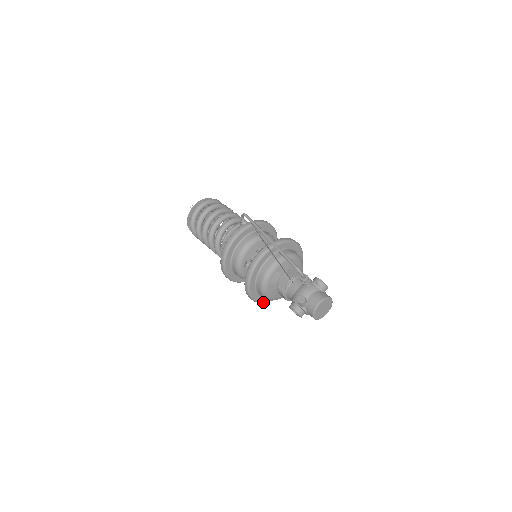
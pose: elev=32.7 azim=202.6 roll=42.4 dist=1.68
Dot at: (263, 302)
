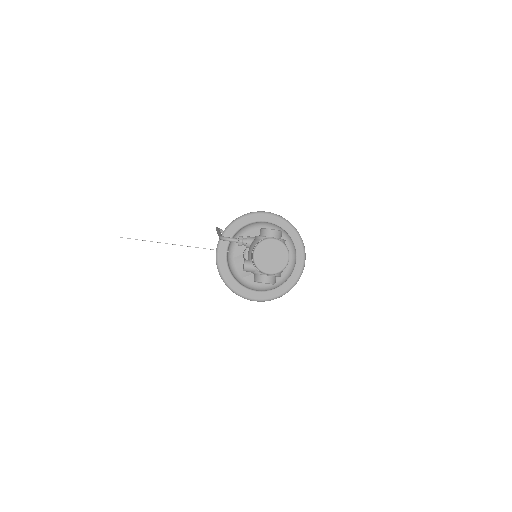
Dot at: (278, 296)
